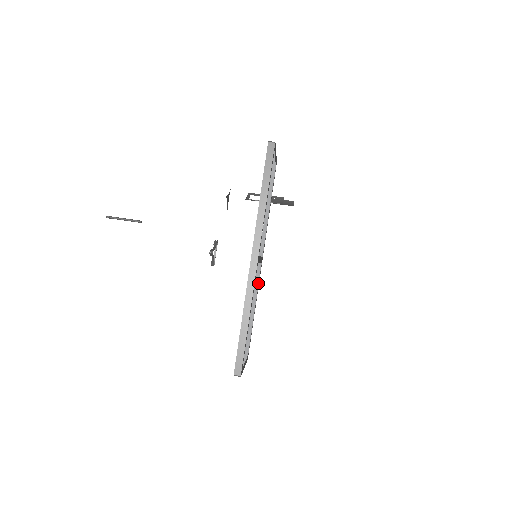
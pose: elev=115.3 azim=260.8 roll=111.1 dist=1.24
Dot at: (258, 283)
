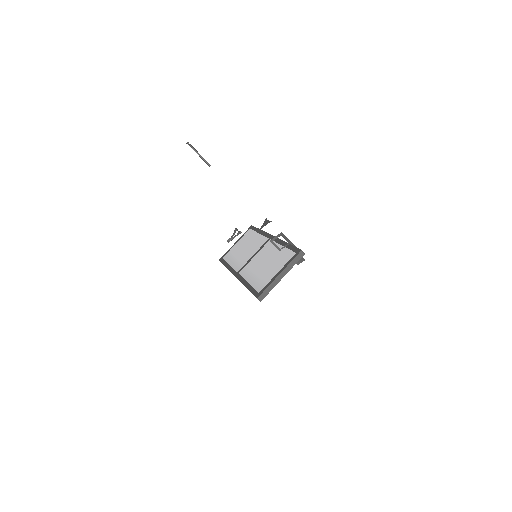
Dot at: occluded
